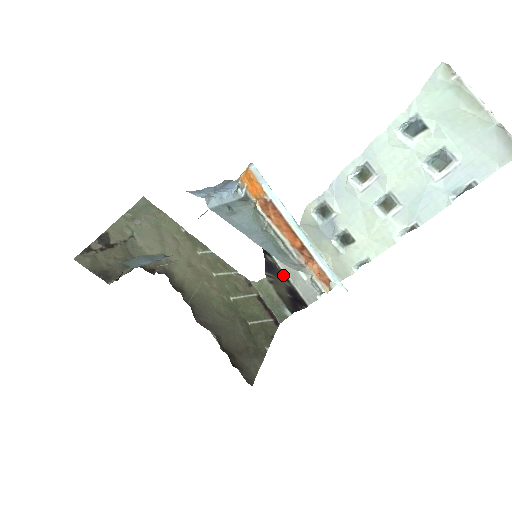
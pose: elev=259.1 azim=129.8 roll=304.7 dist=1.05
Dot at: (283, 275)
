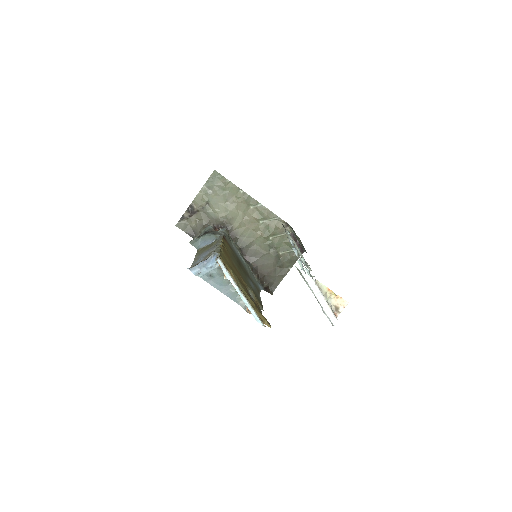
Dot at: occluded
